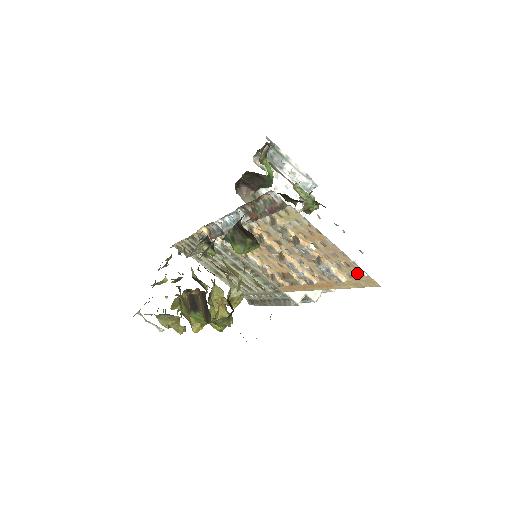
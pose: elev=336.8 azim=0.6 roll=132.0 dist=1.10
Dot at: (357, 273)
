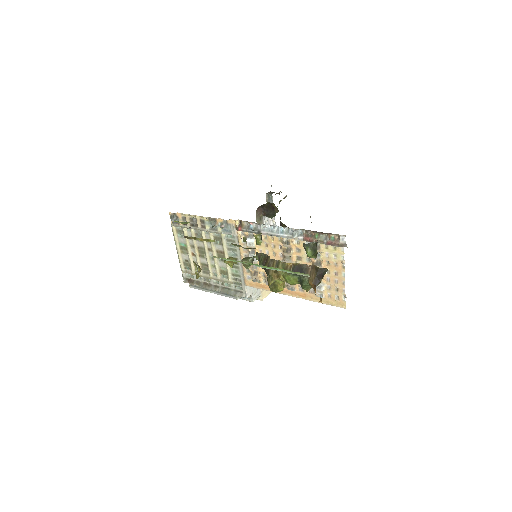
Dot at: (337, 296)
